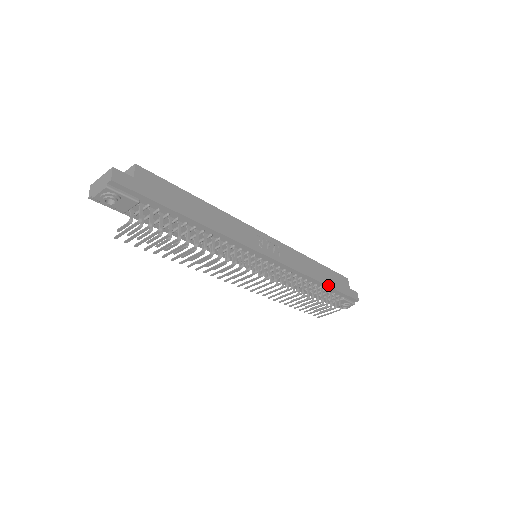
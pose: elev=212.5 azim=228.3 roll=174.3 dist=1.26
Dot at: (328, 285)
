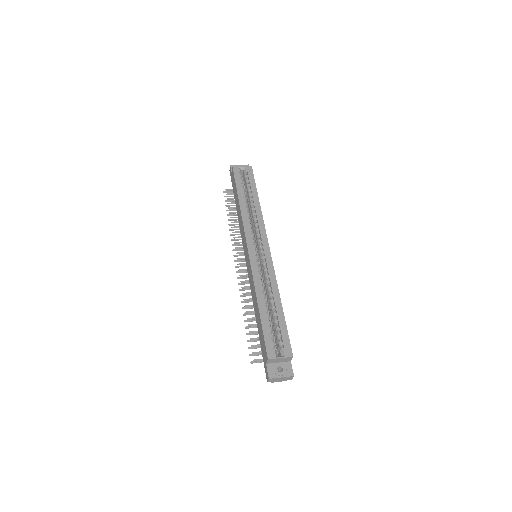
Dot at: occluded
